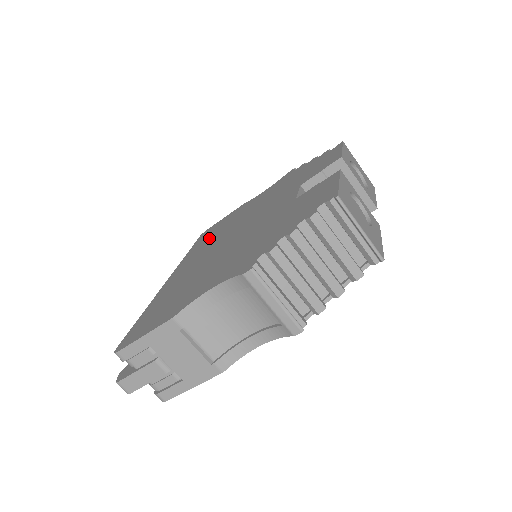
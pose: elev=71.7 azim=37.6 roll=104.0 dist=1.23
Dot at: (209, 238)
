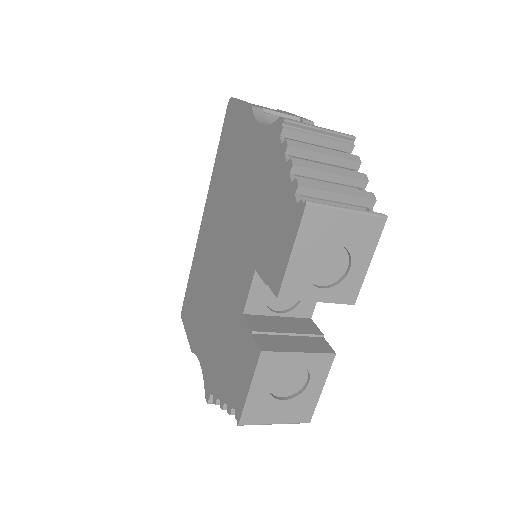
Dot at: (223, 168)
